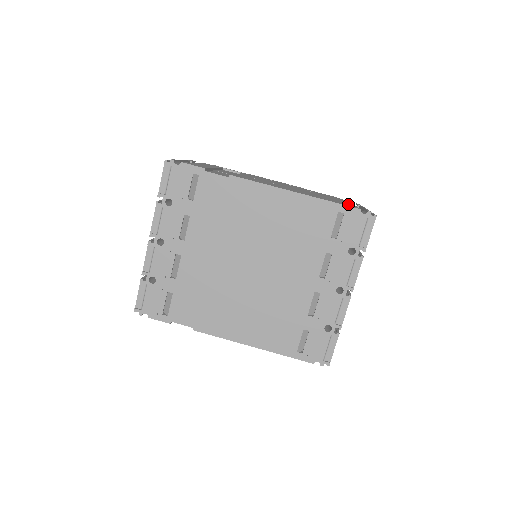
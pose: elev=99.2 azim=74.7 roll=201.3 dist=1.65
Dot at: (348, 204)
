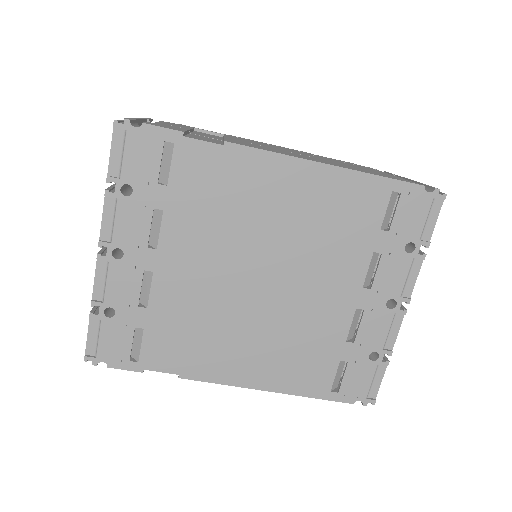
Dot at: (396, 177)
